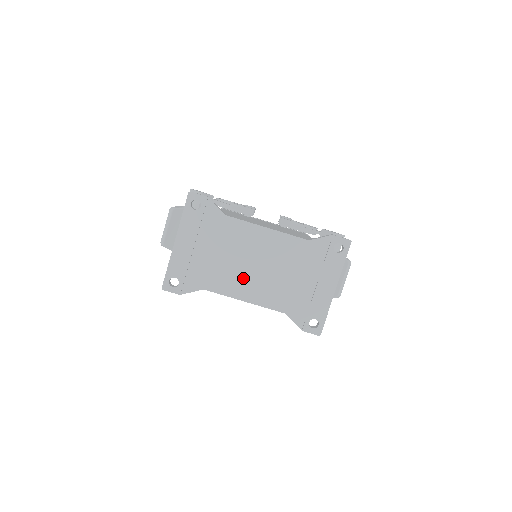
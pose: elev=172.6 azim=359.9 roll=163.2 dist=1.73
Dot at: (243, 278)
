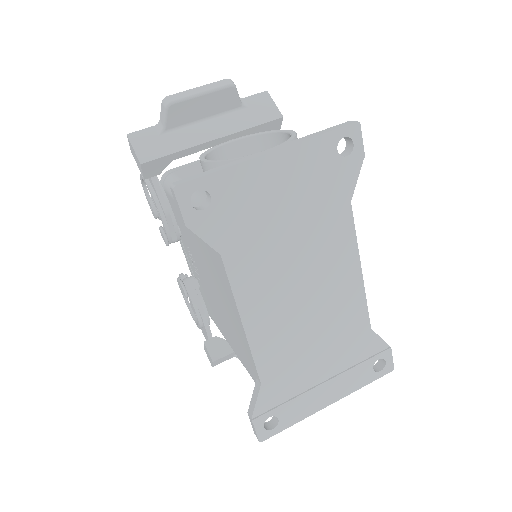
Dot at: (276, 295)
